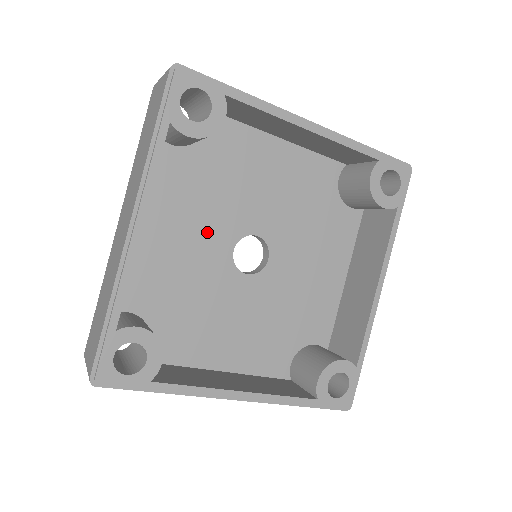
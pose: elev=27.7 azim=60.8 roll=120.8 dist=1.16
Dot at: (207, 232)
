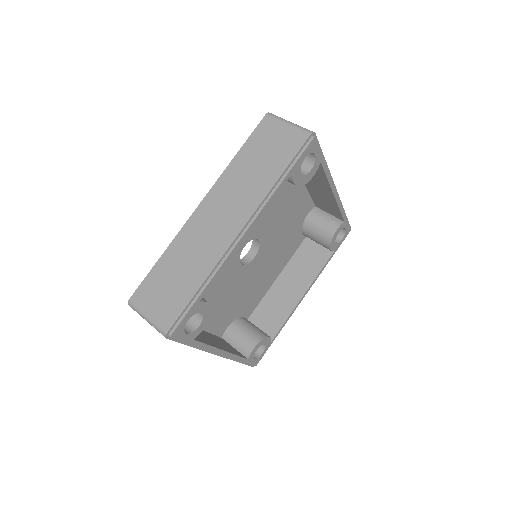
Dot at: occluded
